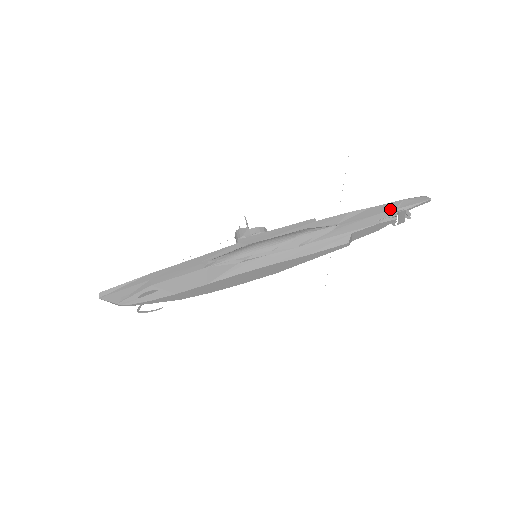
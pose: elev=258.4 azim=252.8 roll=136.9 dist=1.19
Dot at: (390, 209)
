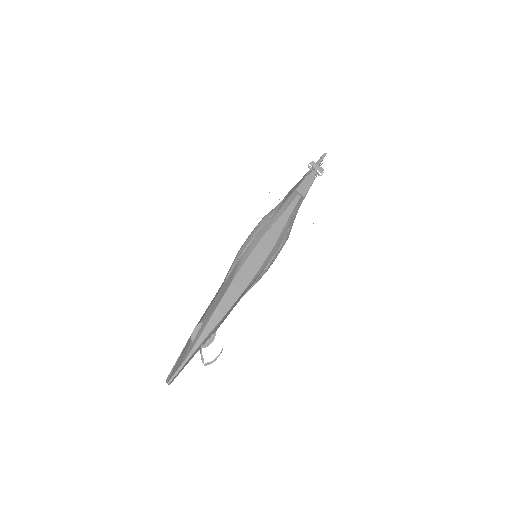
Dot at: occluded
